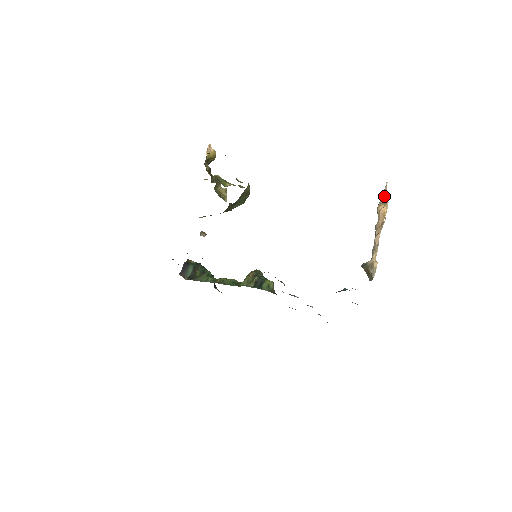
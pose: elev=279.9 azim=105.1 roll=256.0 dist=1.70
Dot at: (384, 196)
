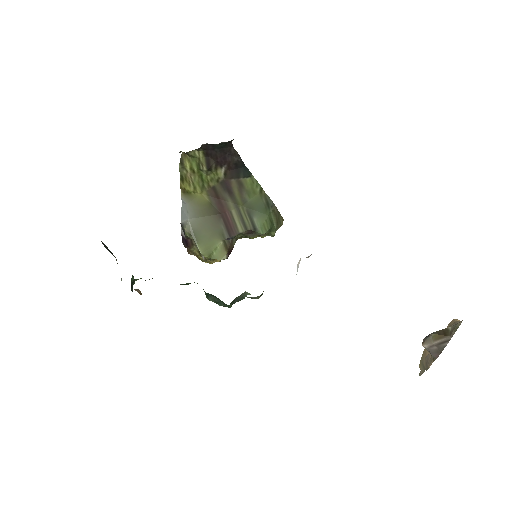
Dot at: occluded
